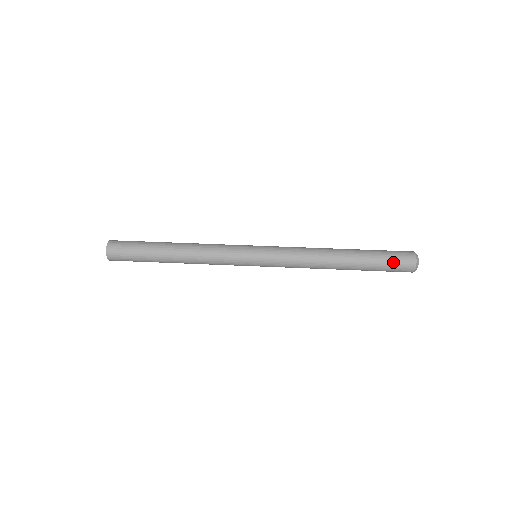
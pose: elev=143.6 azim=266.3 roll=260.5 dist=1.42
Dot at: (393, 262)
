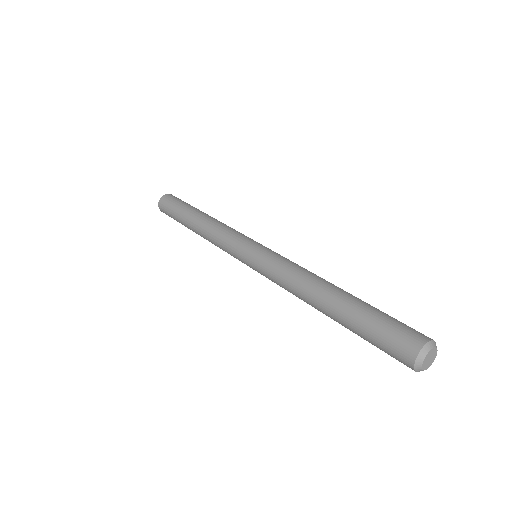
Dot at: (382, 348)
